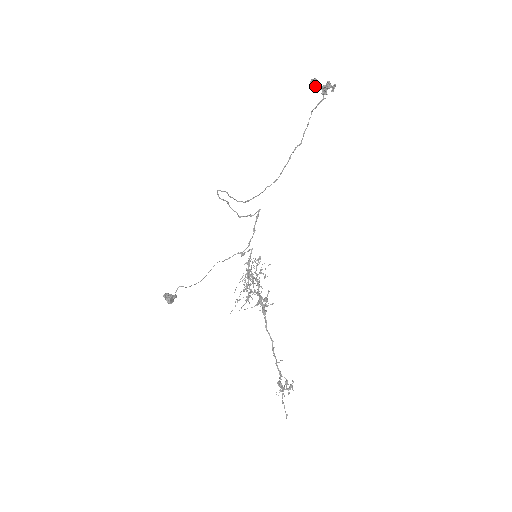
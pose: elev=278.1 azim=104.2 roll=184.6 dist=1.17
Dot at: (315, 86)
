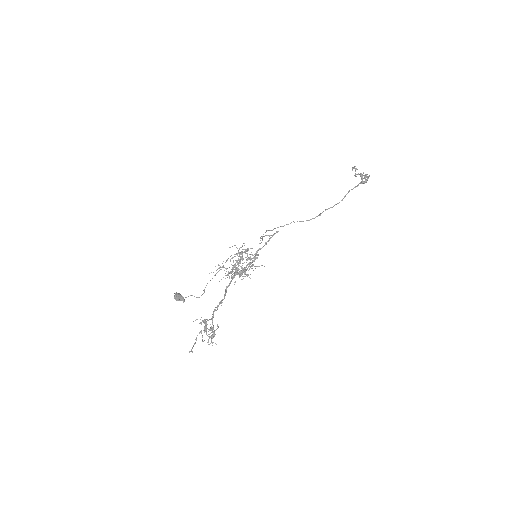
Dot at: (355, 173)
